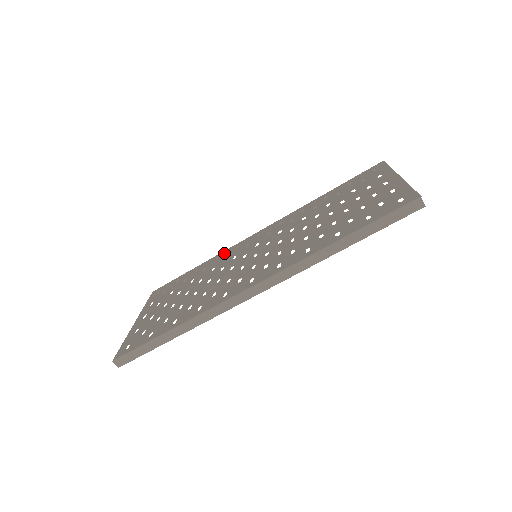
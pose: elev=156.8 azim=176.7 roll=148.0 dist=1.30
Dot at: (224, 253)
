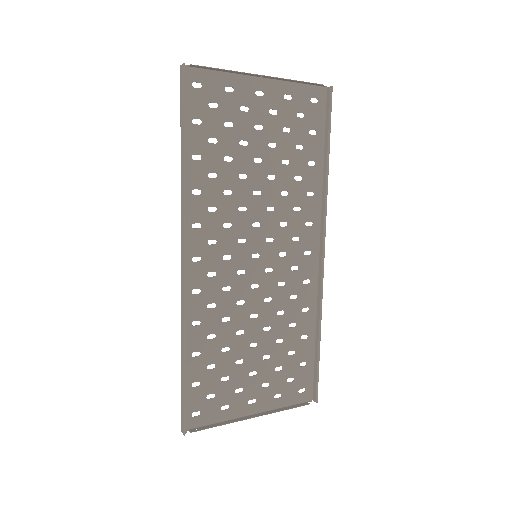
Dot at: (308, 299)
